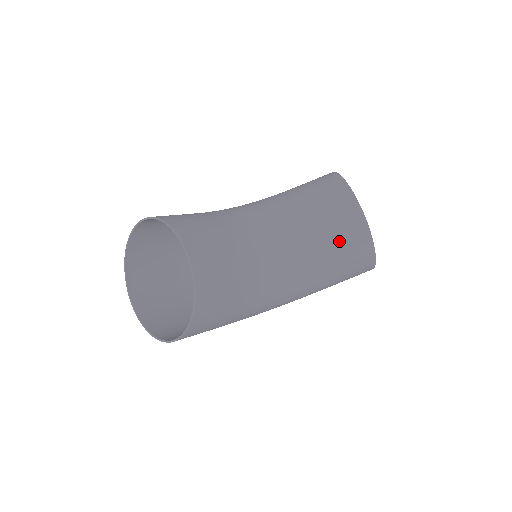
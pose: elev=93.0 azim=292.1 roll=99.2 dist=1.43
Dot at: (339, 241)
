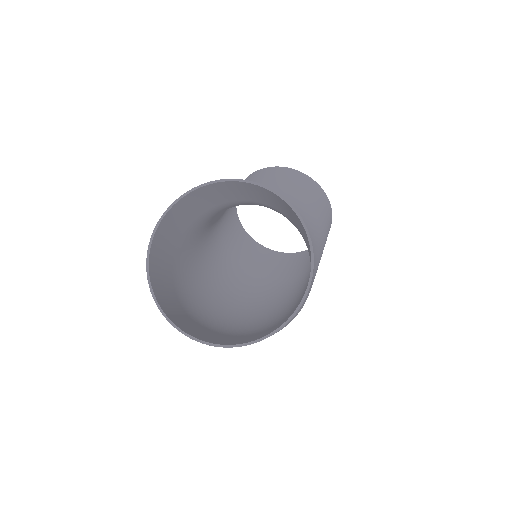
Dot at: (306, 193)
